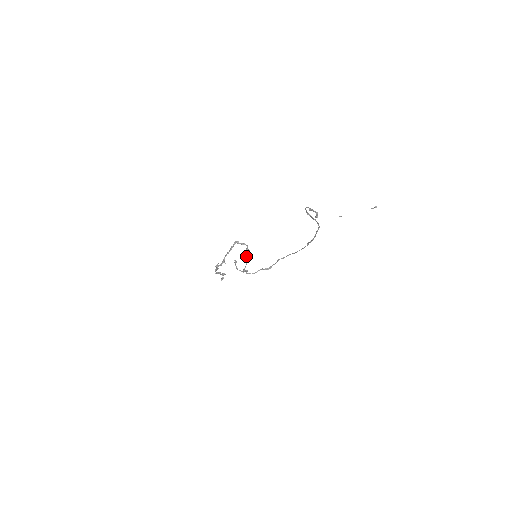
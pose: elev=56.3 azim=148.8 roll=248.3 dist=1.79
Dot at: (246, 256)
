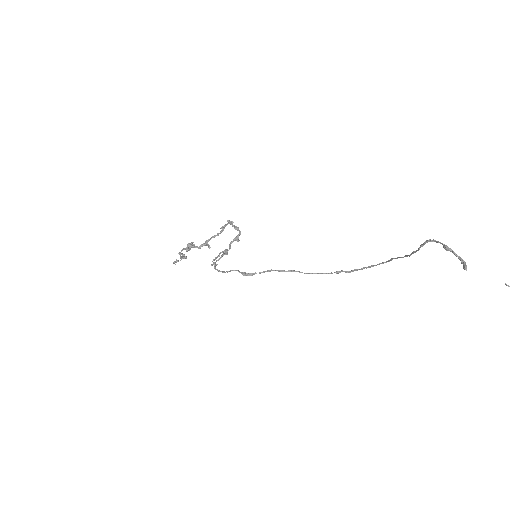
Dot at: (230, 246)
